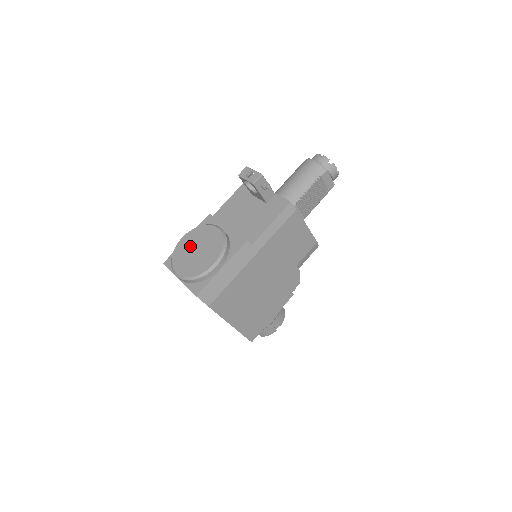
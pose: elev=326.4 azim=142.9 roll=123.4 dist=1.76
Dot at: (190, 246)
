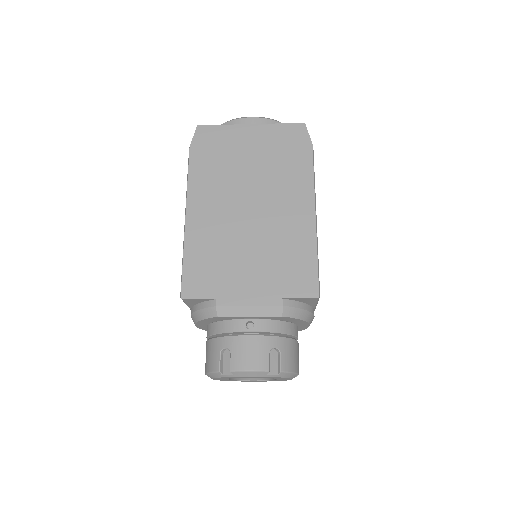
Dot at: occluded
